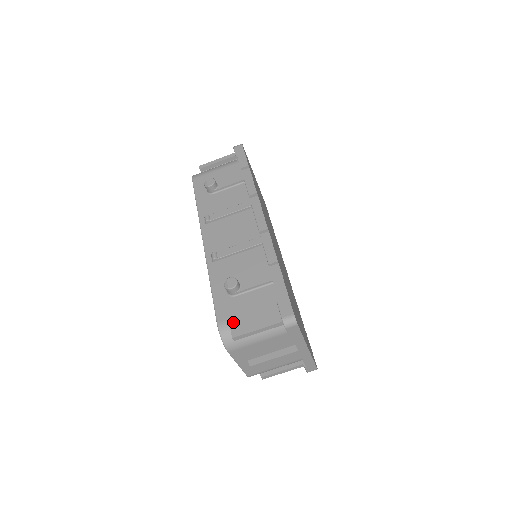
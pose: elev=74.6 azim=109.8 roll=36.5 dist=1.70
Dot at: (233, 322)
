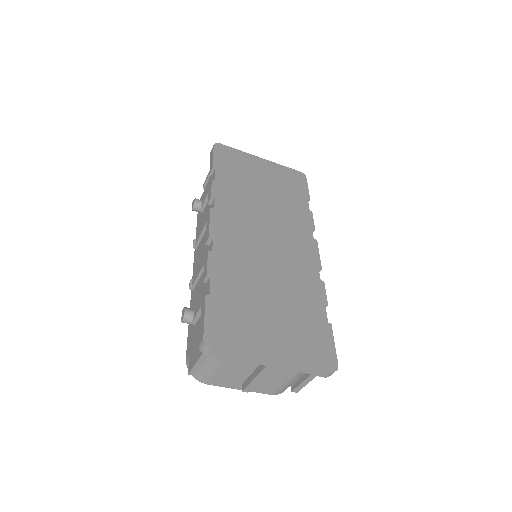
Dot at: (190, 356)
